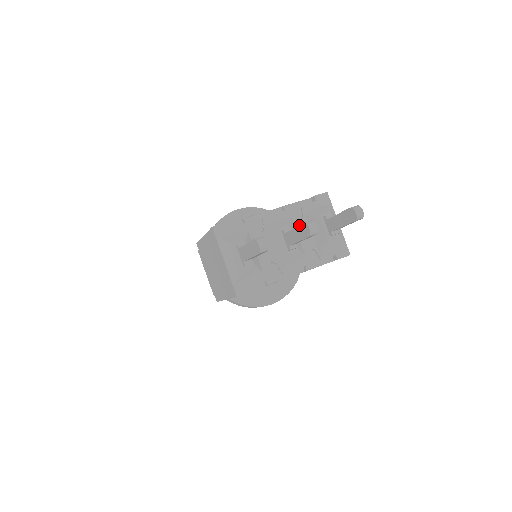
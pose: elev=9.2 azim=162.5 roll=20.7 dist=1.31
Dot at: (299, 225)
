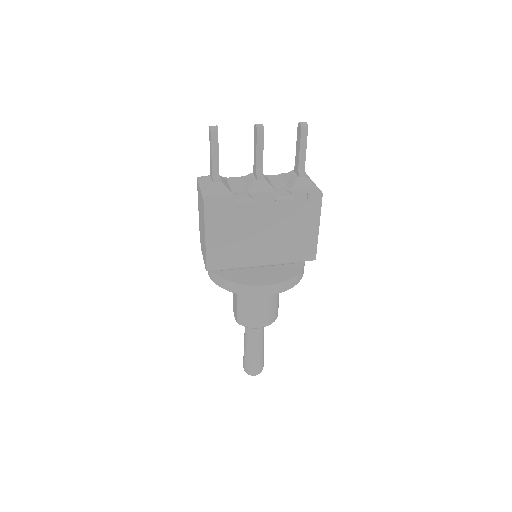
Dot at: (254, 138)
